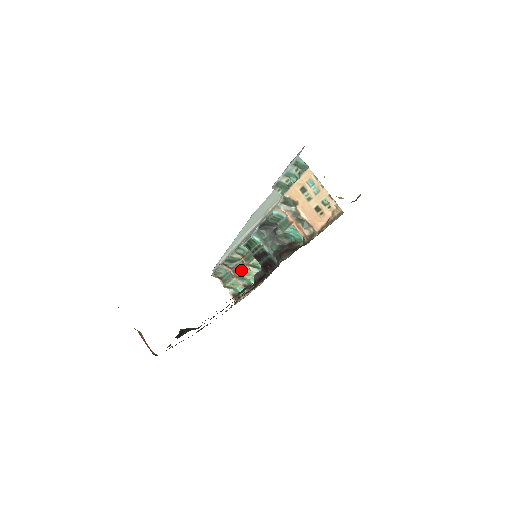
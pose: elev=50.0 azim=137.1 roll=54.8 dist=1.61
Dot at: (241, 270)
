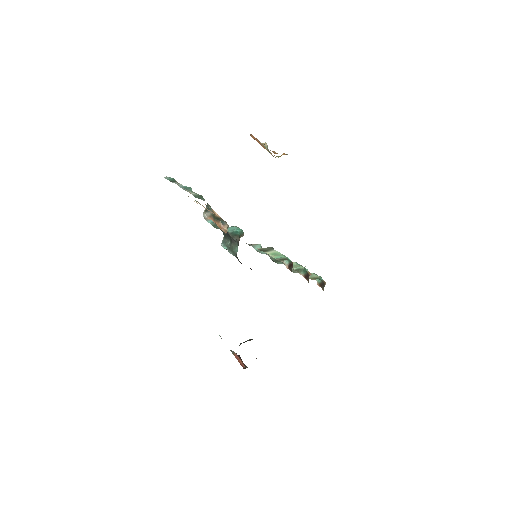
Dot at: occluded
